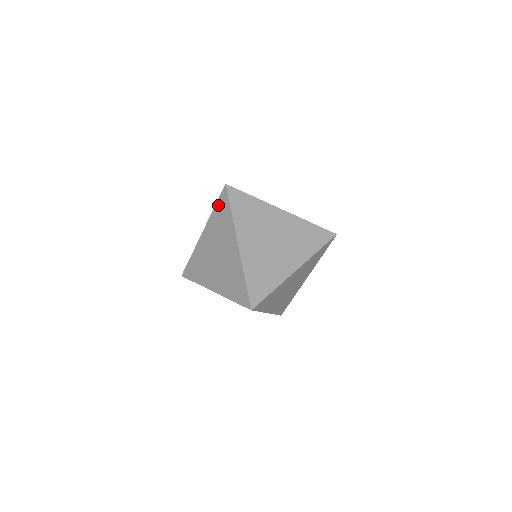
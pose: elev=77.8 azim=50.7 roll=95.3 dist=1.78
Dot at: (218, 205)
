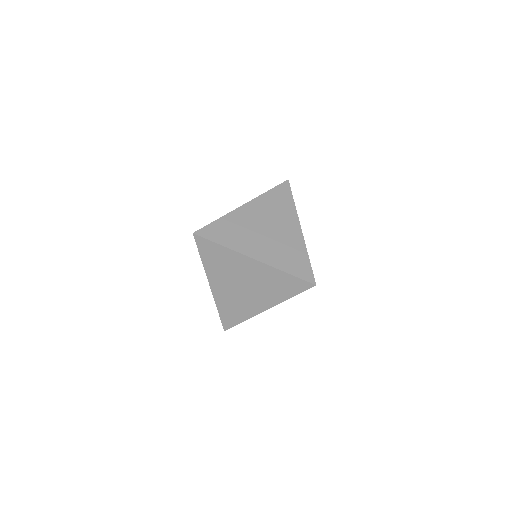
Dot at: occluded
